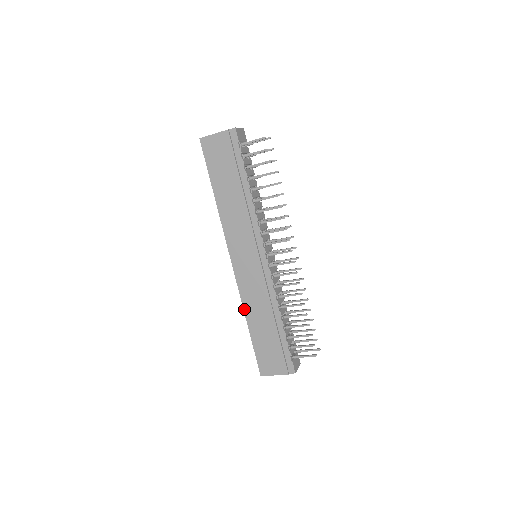
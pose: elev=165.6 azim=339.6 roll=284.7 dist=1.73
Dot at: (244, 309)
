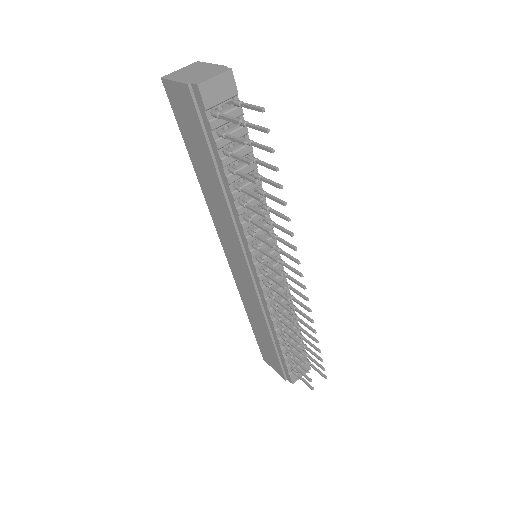
Dot at: (242, 301)
